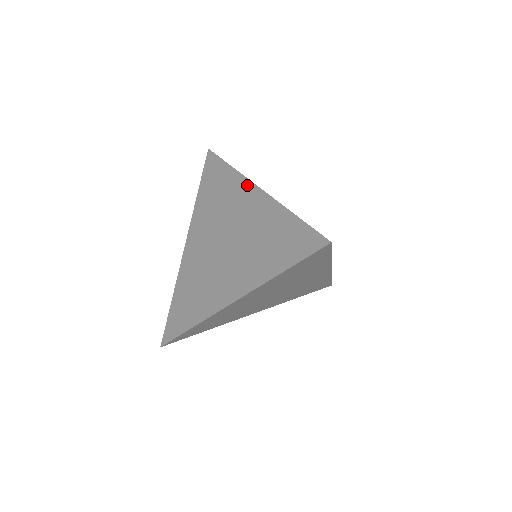
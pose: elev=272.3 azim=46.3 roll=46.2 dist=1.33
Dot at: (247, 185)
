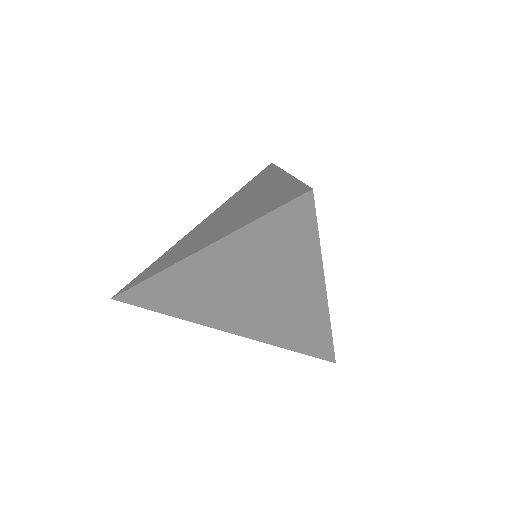
Dot at: (279, 174)
